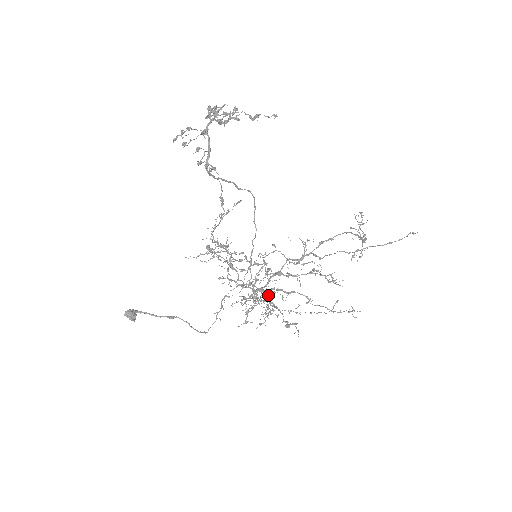
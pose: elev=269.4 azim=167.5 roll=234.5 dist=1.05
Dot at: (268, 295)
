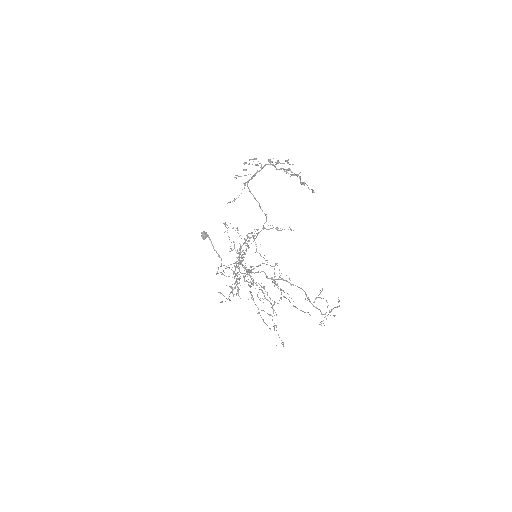
Dot at: occluded
